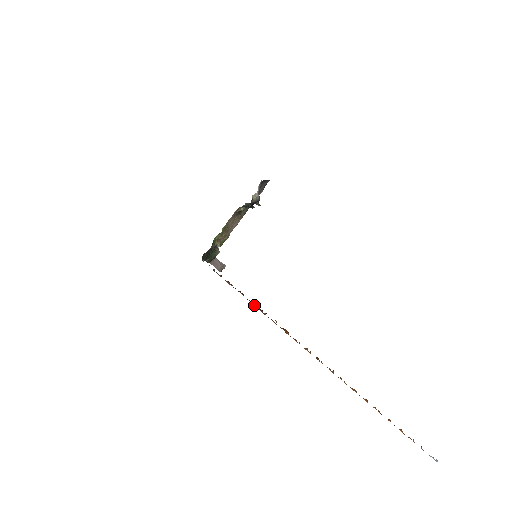
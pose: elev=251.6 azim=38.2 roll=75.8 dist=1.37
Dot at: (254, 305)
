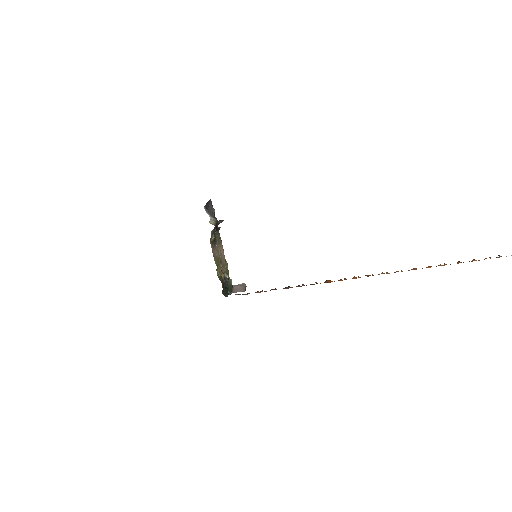
Dot at: occluded
